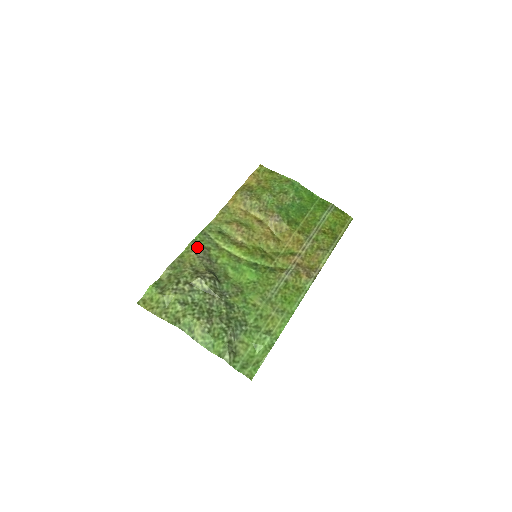
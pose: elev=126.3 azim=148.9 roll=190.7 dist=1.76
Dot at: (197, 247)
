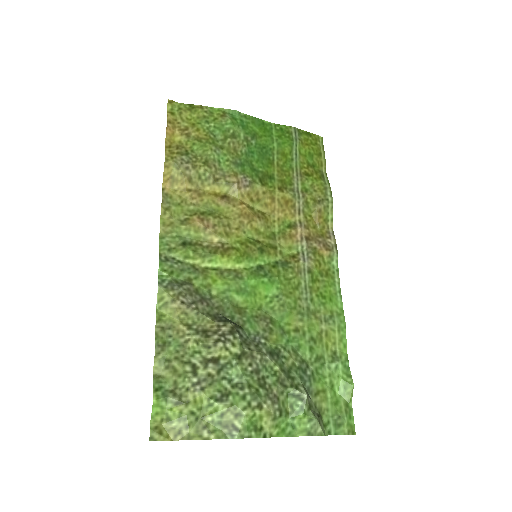
Dot at: (175, 290)
